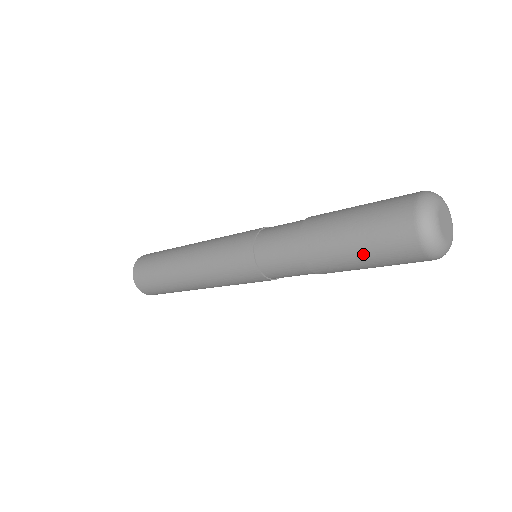
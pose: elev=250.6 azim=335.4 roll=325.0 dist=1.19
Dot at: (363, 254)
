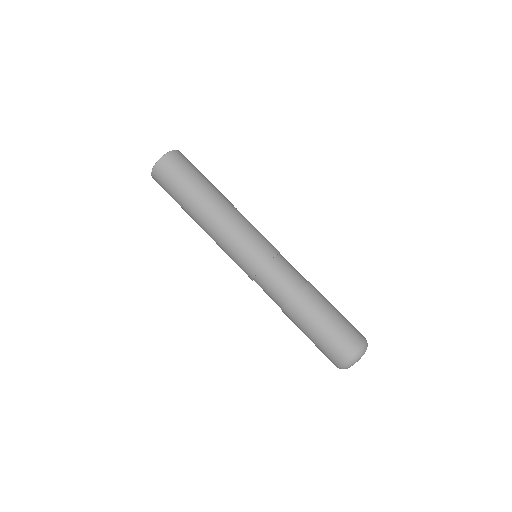
Dot at: (311, 340)
